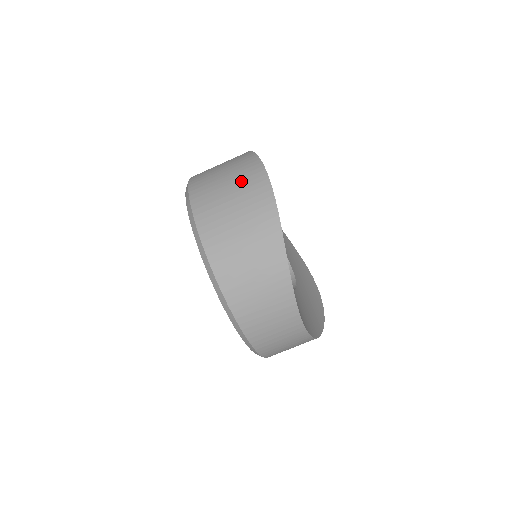
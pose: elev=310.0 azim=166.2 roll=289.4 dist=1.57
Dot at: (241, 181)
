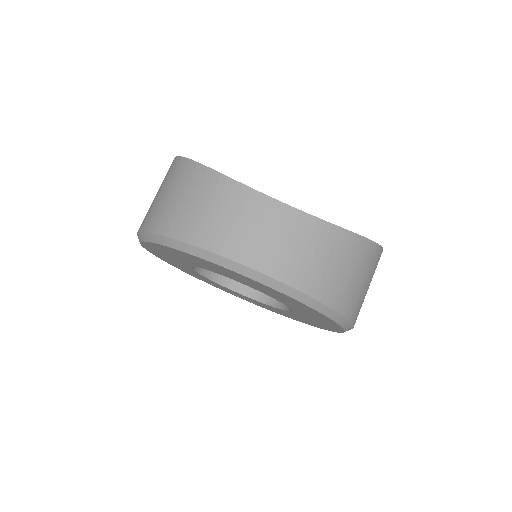
Dot at: occluded
